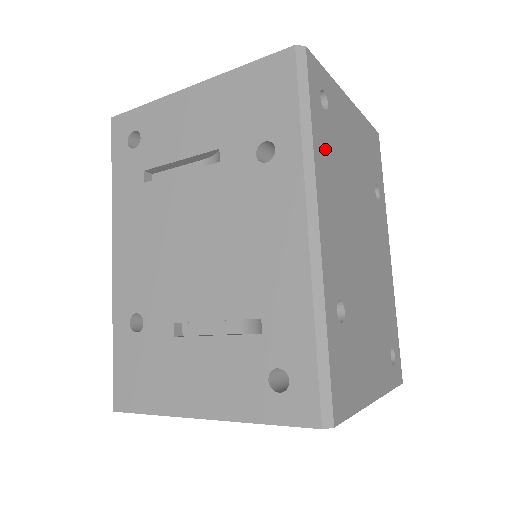
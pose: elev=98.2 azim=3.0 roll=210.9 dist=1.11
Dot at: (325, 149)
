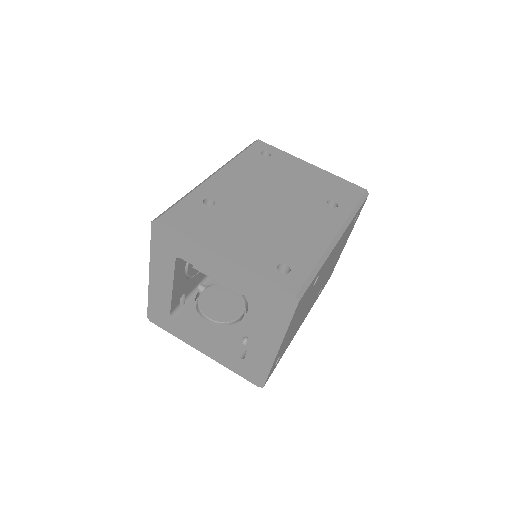
Dot at: (250, 163)
